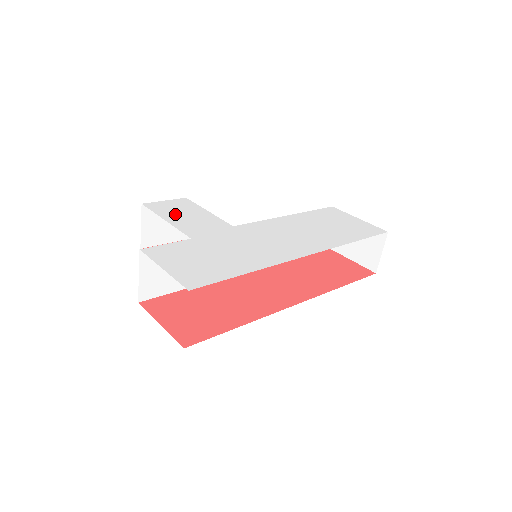
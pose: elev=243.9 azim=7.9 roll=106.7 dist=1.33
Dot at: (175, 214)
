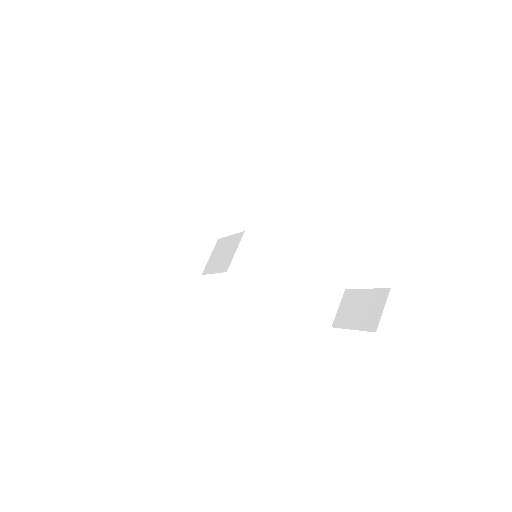
Dot at: occluded
